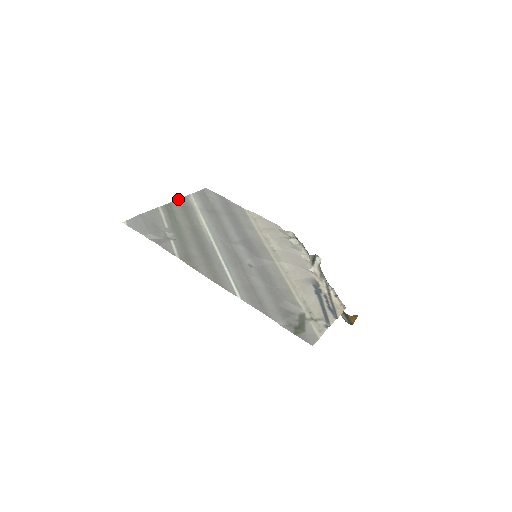
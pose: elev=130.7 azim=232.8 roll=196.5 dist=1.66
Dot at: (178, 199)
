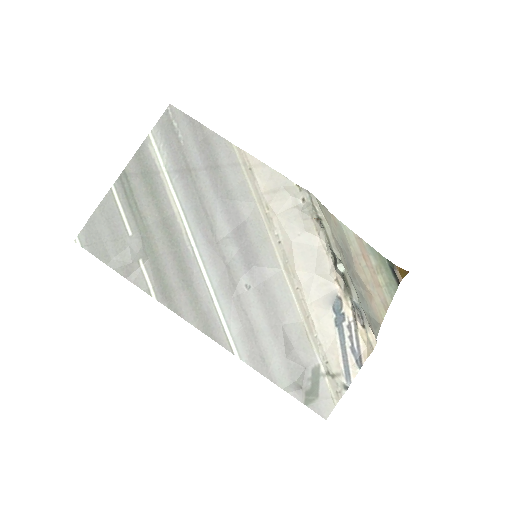
Dot at: (134, 155)
